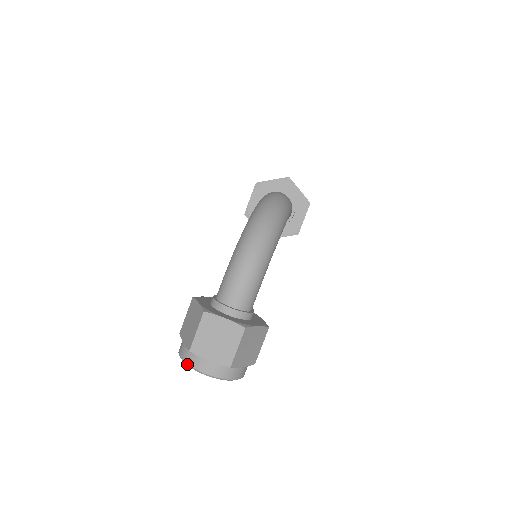
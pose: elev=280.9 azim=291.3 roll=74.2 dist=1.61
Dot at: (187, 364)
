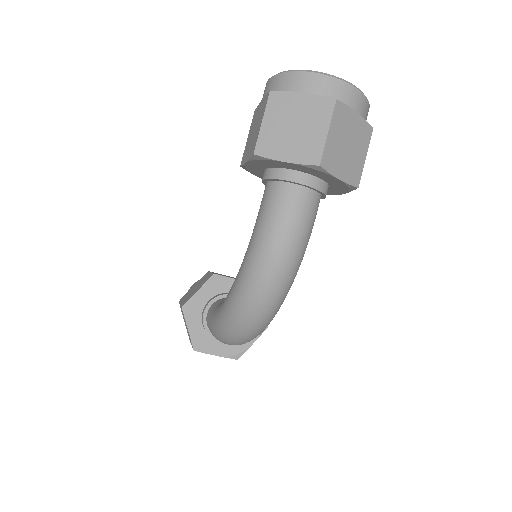
Dot at: occluded
